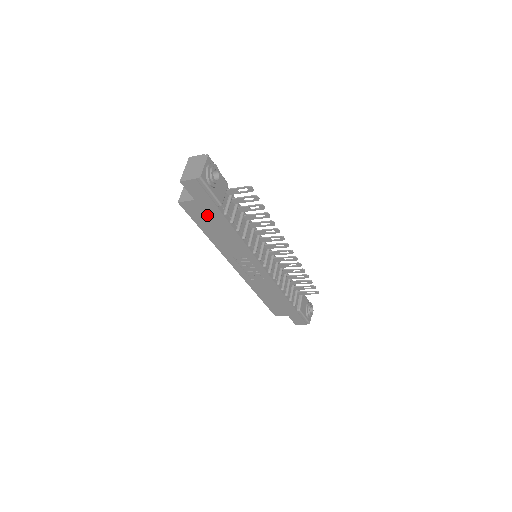
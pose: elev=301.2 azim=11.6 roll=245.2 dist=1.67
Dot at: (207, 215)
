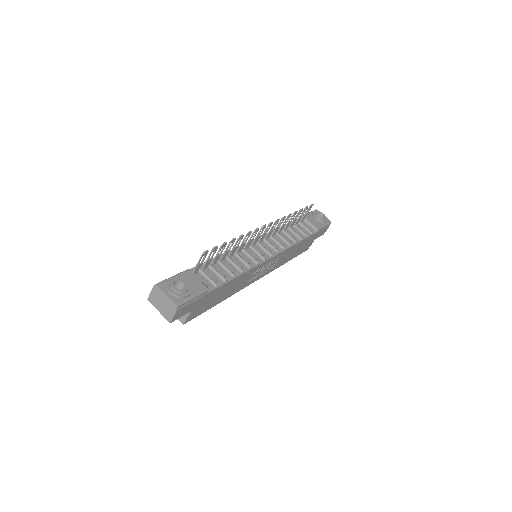
Dot at: (207, 302)
